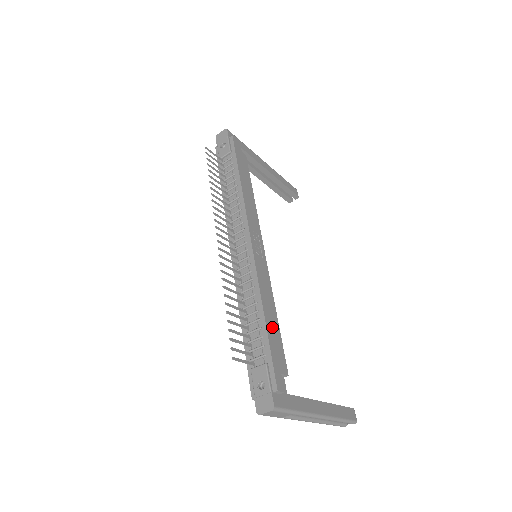
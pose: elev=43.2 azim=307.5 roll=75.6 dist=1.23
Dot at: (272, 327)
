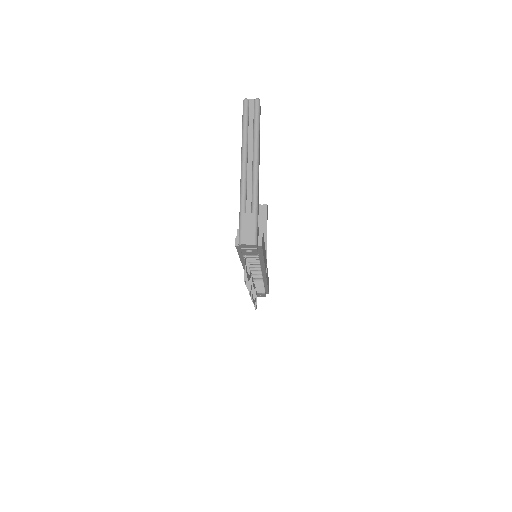
Dot at: occluded
